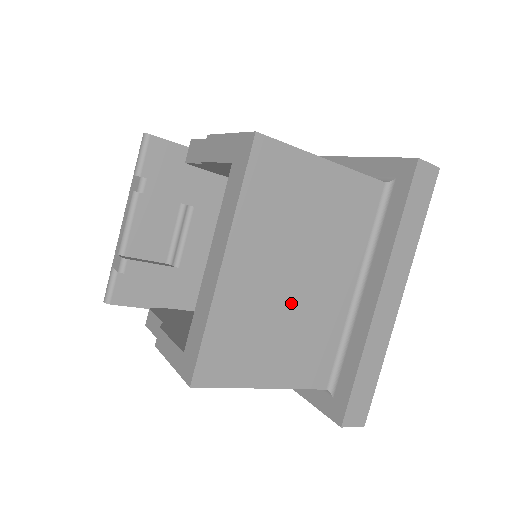
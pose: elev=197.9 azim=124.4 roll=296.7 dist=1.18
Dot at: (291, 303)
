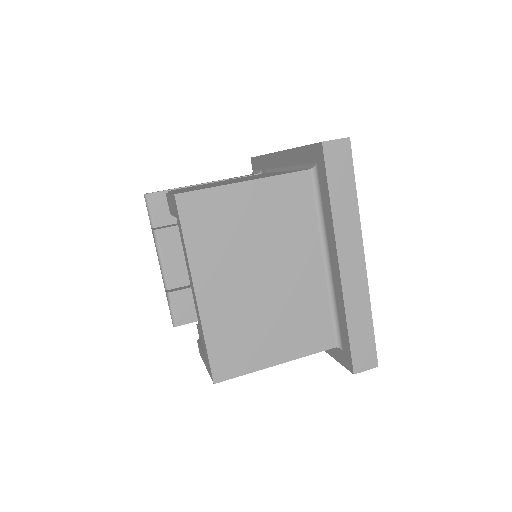
Dot at: (268, 297)
